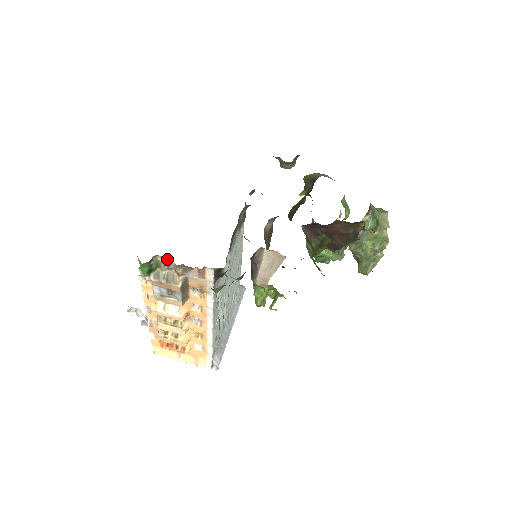
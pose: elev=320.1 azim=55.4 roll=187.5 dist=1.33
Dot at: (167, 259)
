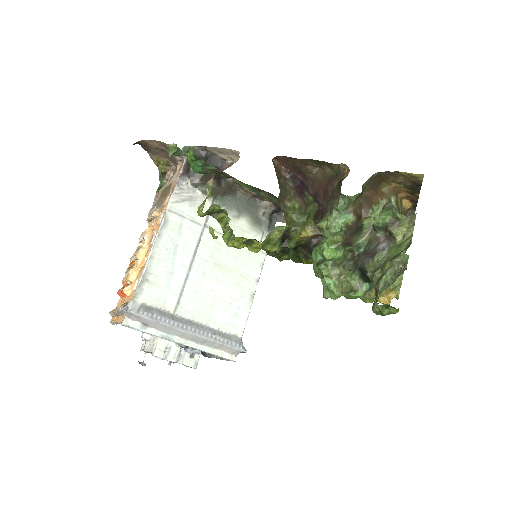
Dot at: occluded
